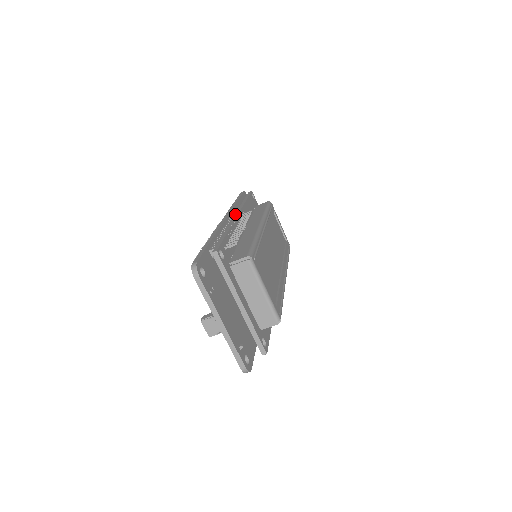
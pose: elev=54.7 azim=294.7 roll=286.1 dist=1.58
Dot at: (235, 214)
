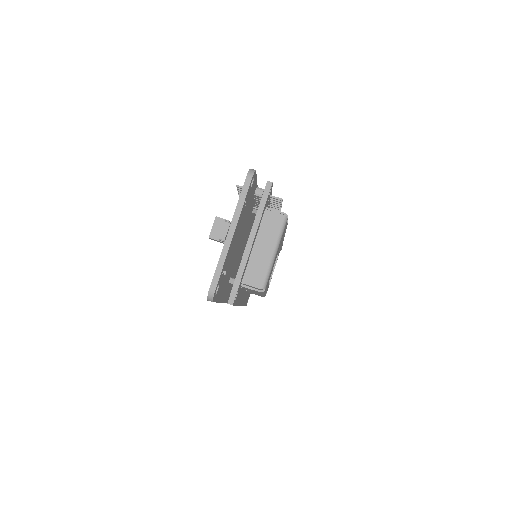
Dot at: occluded
